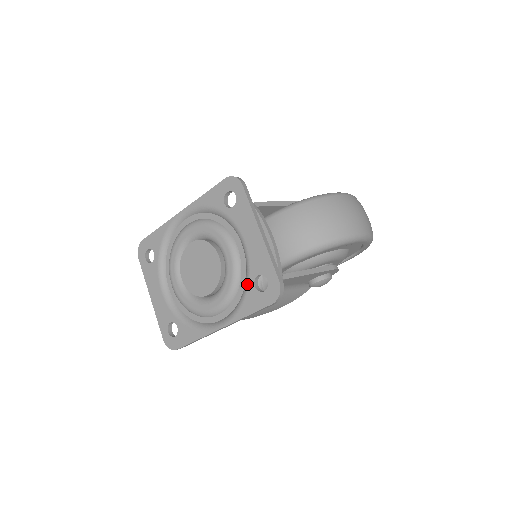
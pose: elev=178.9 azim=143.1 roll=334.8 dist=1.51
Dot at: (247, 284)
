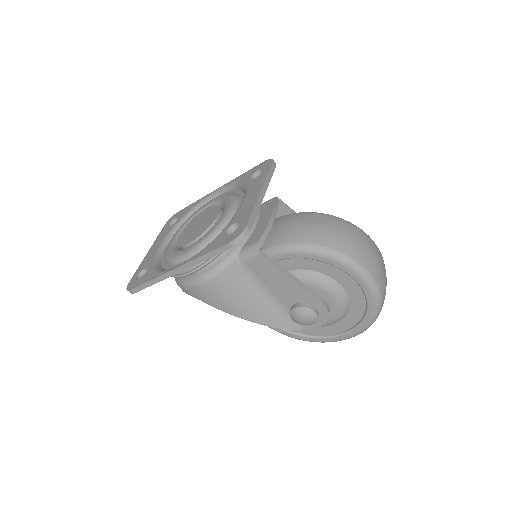
Dot at: (222, 231)
